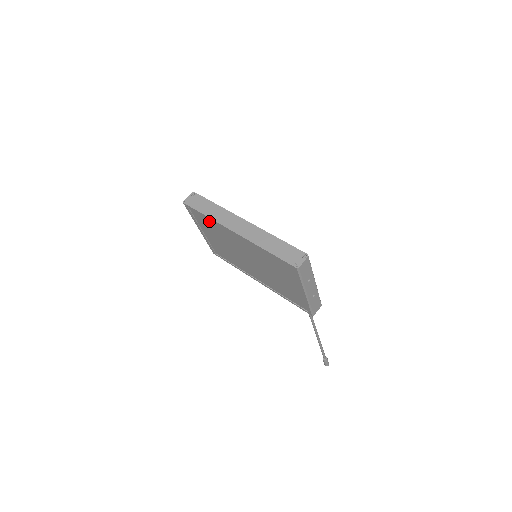
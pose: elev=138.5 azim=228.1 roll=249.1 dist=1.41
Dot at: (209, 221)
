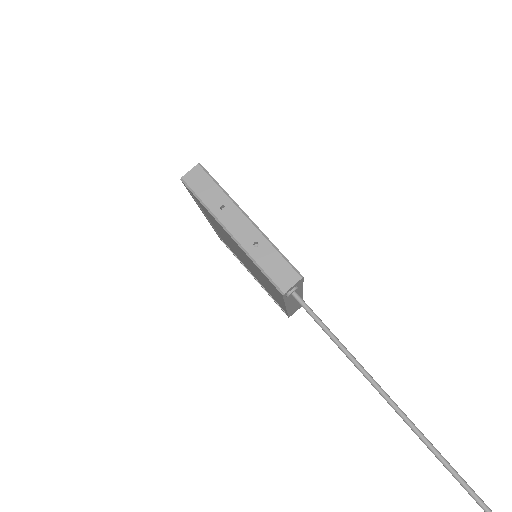
Dot at: (222, 238)
